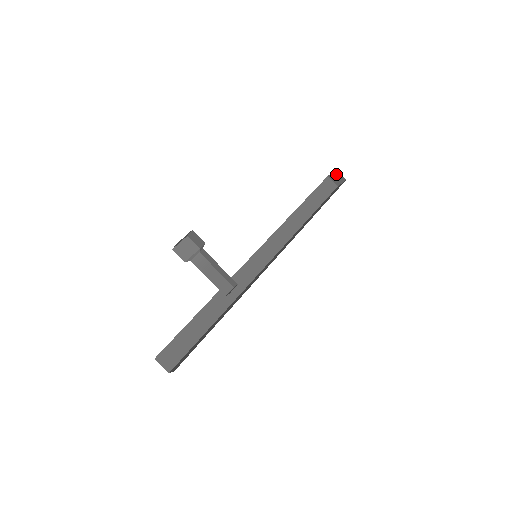
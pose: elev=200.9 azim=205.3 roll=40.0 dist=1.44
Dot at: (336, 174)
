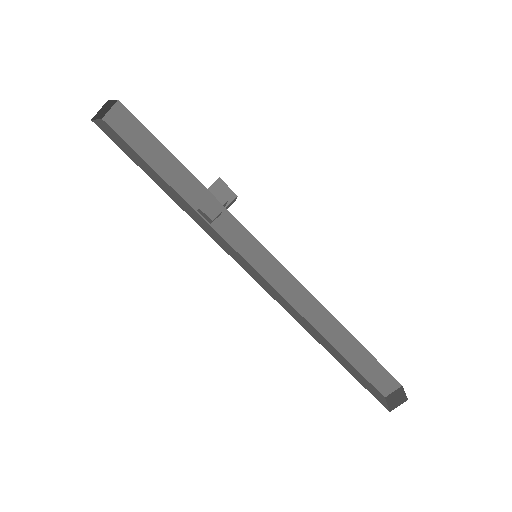
Dot at: (398, 393)
